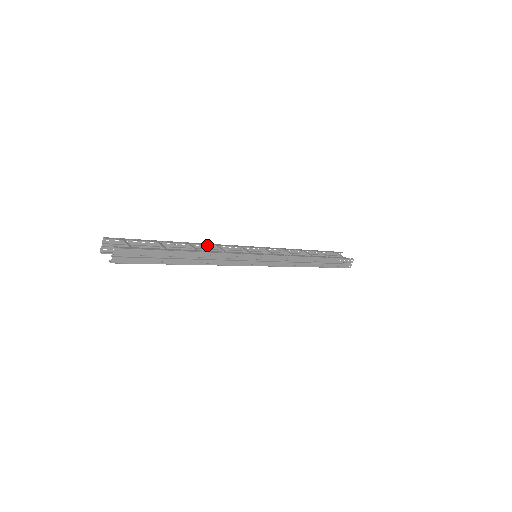
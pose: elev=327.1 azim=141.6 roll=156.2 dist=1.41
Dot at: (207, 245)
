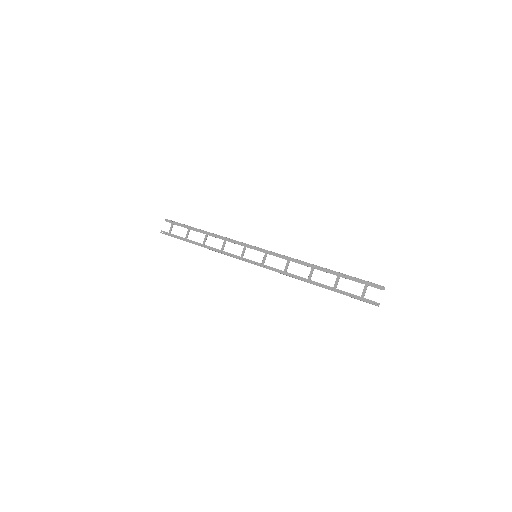
Dot at: (221, 236)
